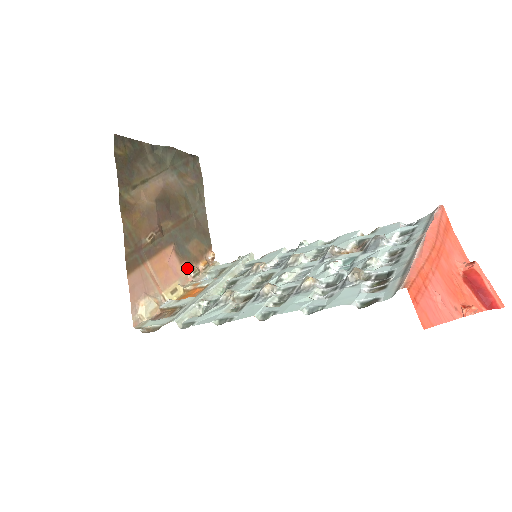
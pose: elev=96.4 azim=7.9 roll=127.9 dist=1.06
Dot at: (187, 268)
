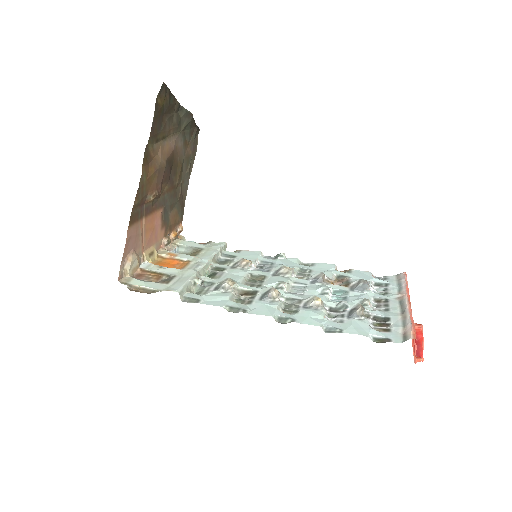
Dot at: (163, 234)
